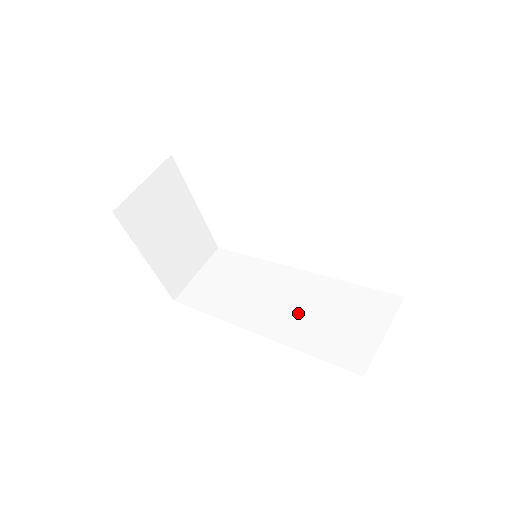
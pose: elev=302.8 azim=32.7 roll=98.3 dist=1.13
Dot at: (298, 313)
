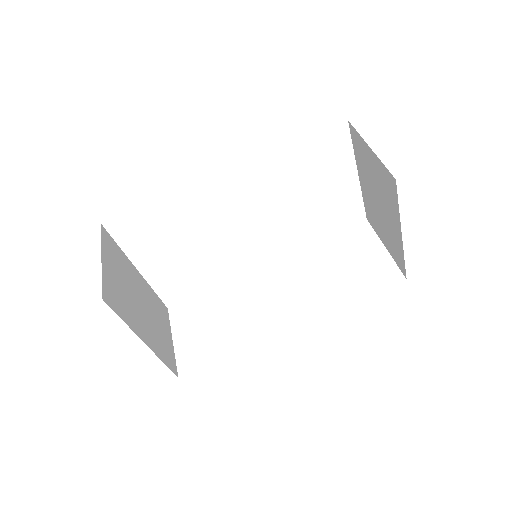
Dot at: (307, 288)
